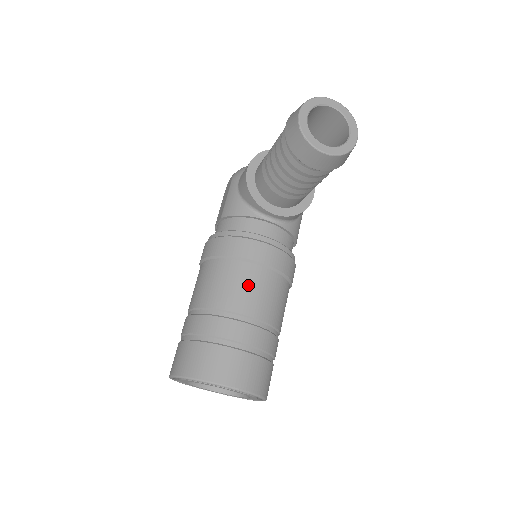
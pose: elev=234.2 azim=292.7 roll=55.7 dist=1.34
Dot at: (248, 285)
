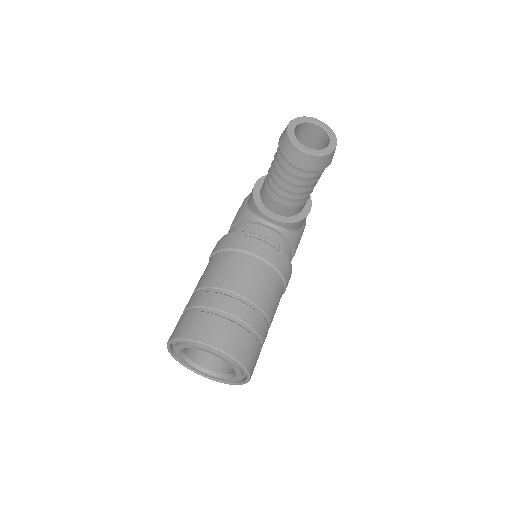
Dot at: (243, 271)
